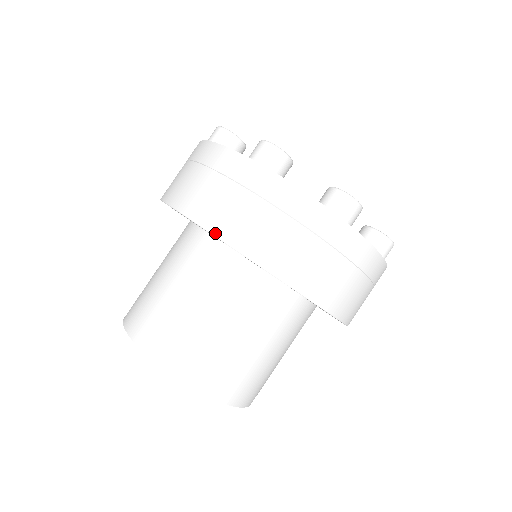
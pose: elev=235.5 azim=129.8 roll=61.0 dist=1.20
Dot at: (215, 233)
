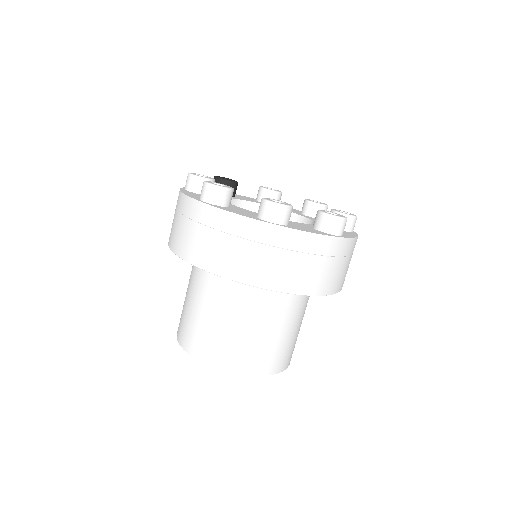
Dot at: (190, 262)
